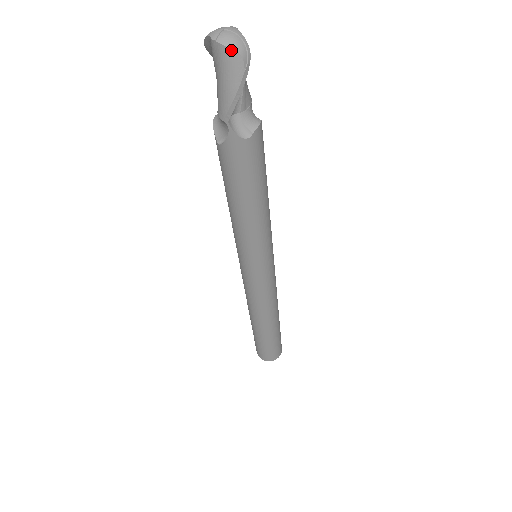
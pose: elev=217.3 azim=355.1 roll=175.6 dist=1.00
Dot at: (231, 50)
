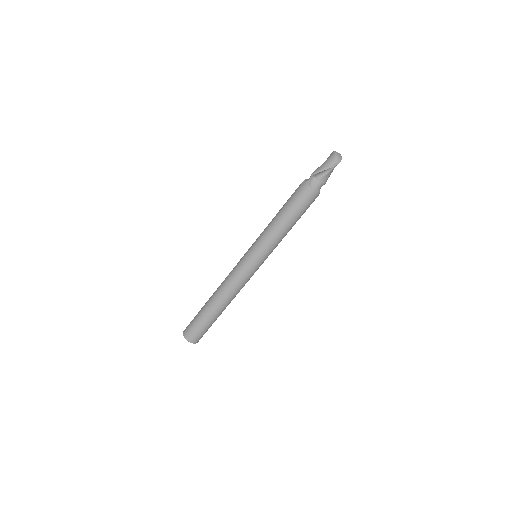
Dot at: (335, 156)
